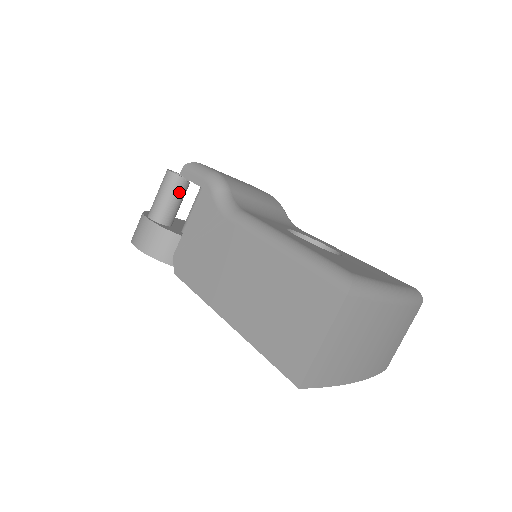
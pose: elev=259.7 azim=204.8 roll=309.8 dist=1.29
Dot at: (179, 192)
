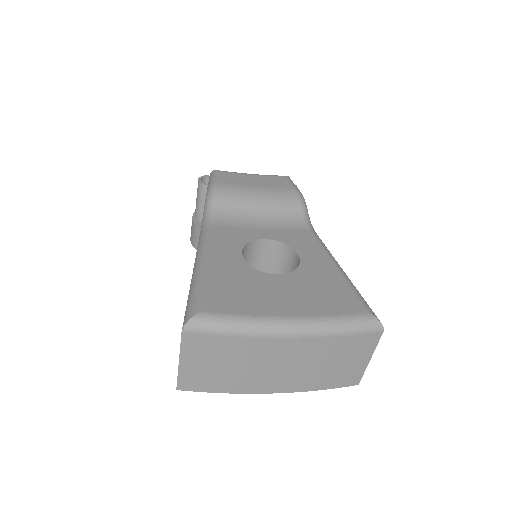
Dot at: occluded
